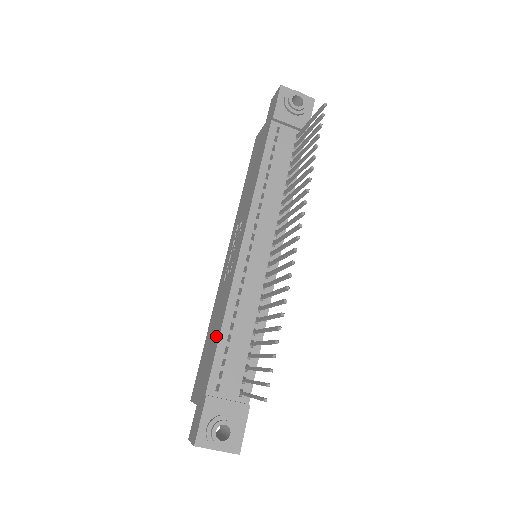
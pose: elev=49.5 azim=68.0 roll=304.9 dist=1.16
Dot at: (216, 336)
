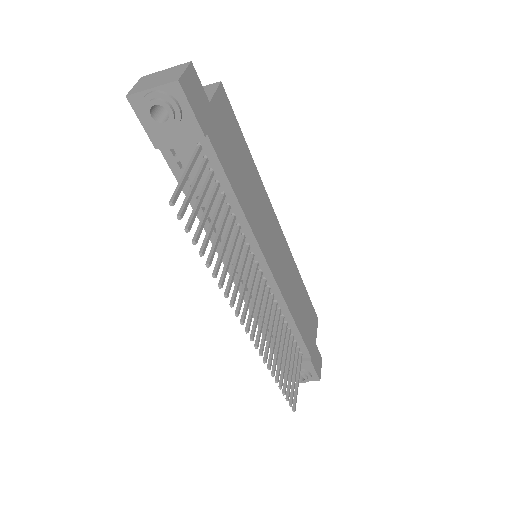
Dot at: occluded
